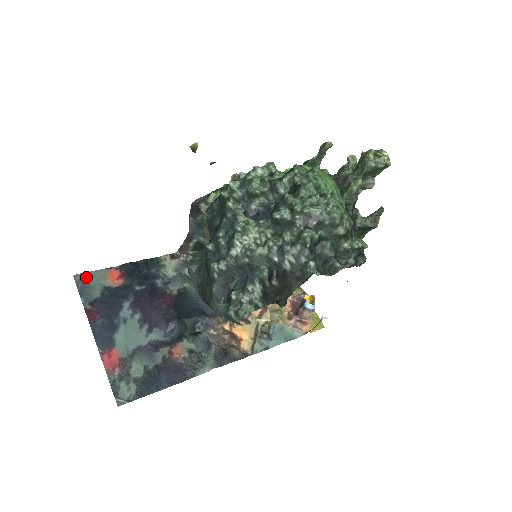
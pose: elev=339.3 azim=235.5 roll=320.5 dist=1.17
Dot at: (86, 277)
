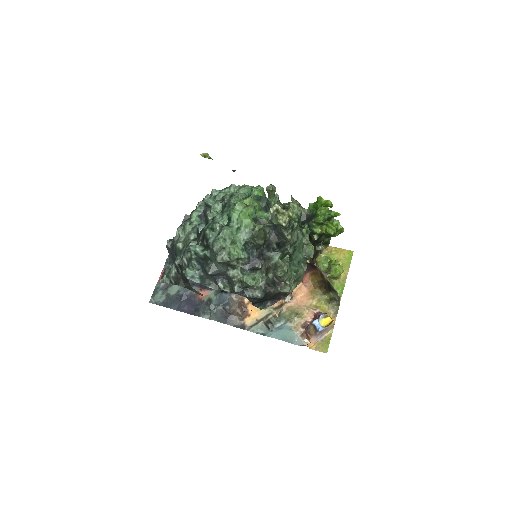
Dot at: occluded
